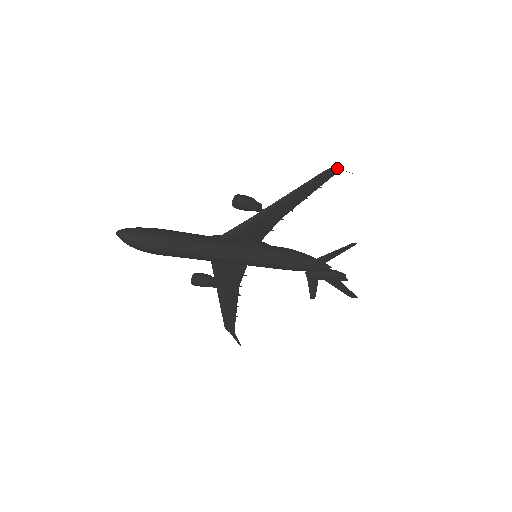
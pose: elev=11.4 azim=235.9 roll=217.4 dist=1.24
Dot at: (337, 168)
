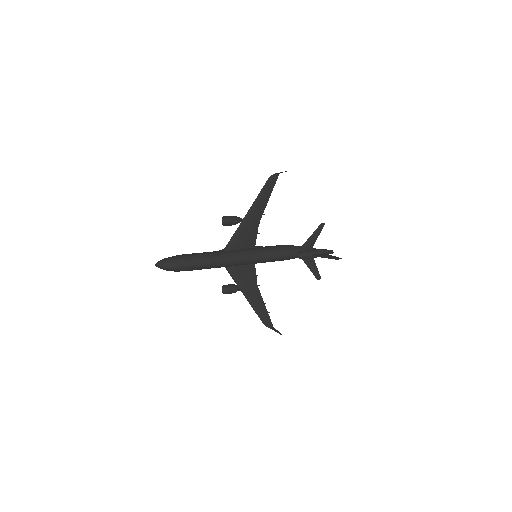
Dot at: (275, 173)
